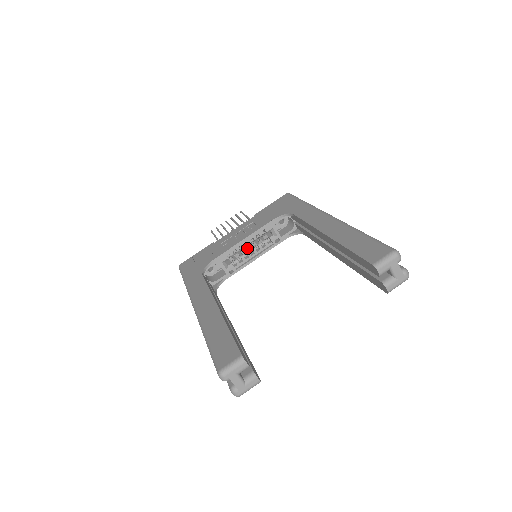
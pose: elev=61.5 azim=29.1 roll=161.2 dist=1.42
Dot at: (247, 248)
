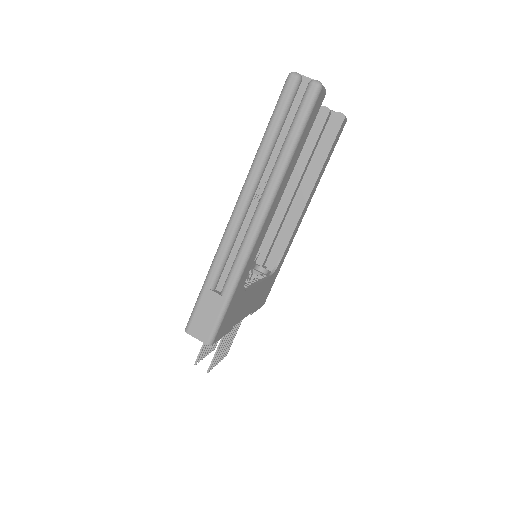
Dot at: occluded
